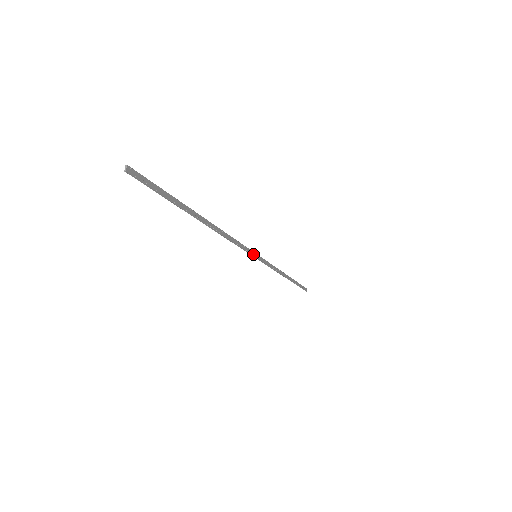
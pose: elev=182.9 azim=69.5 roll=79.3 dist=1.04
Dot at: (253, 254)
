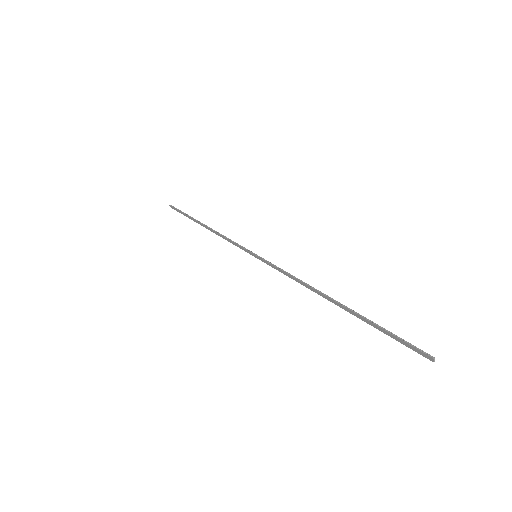
Dot at: (261, 259)
